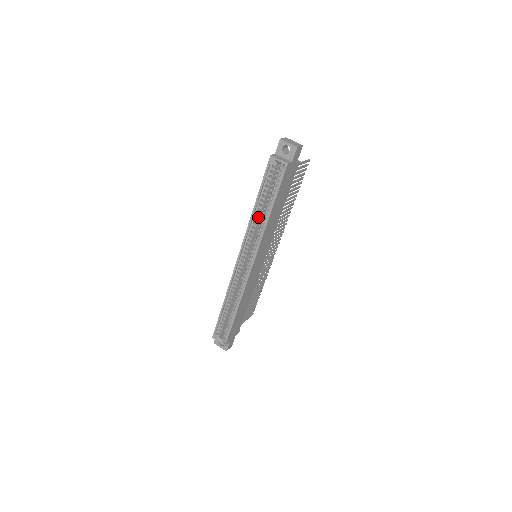
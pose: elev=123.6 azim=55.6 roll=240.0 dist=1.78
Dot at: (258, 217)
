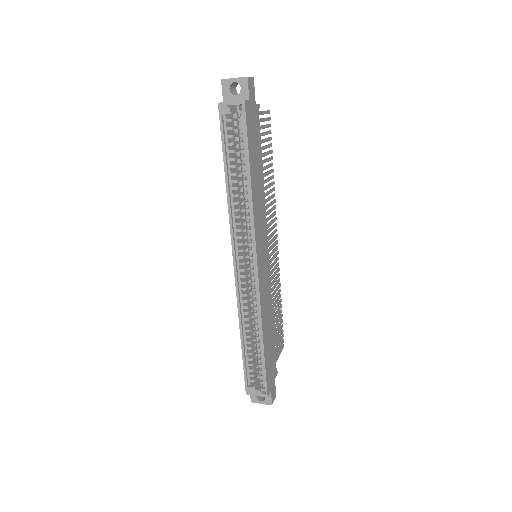
Dot at: (237, 196)
